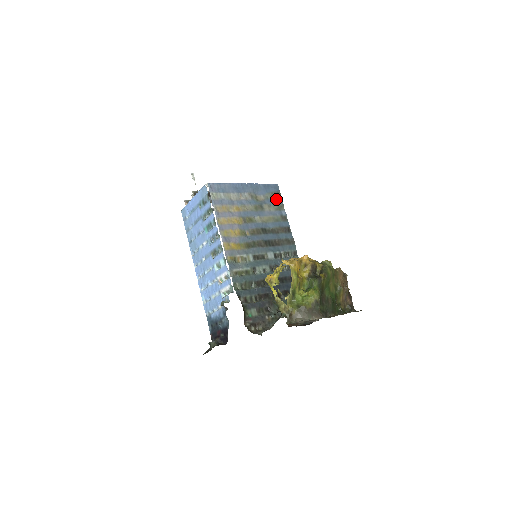
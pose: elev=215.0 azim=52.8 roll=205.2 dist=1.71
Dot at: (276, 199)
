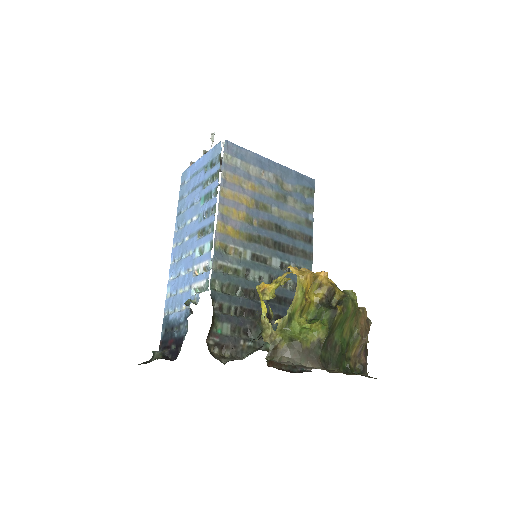
Dot at: (307, 197)
